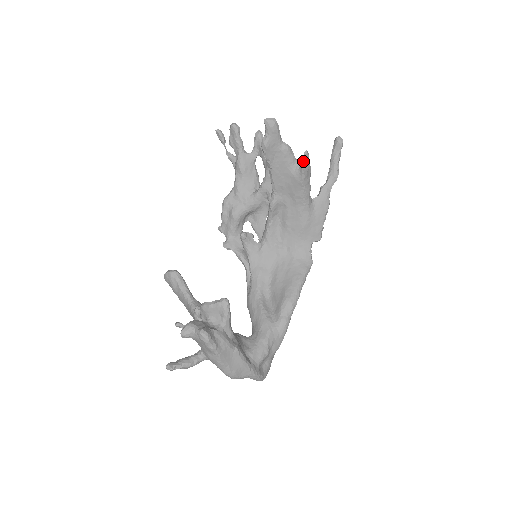
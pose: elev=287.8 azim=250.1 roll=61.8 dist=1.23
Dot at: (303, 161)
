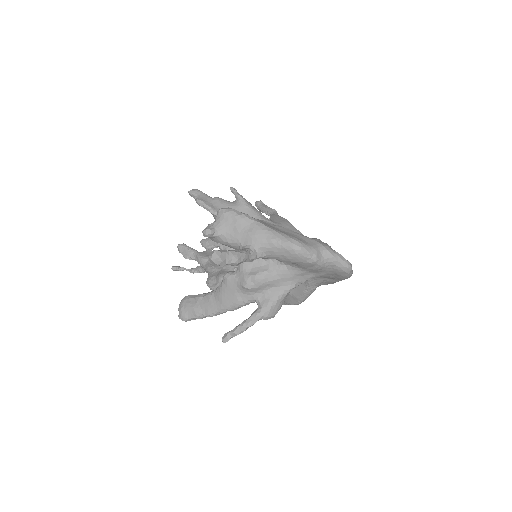
Dot at: (233, 192)
